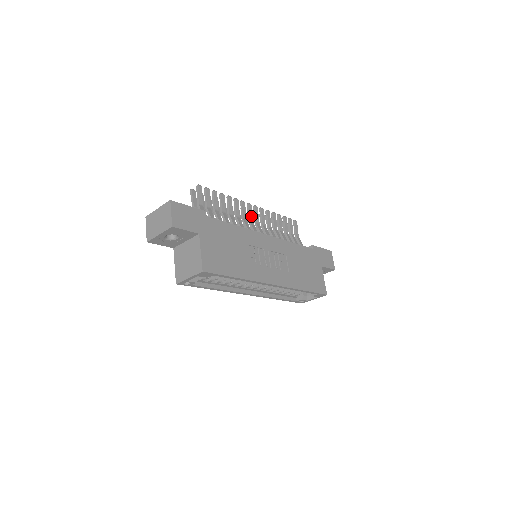
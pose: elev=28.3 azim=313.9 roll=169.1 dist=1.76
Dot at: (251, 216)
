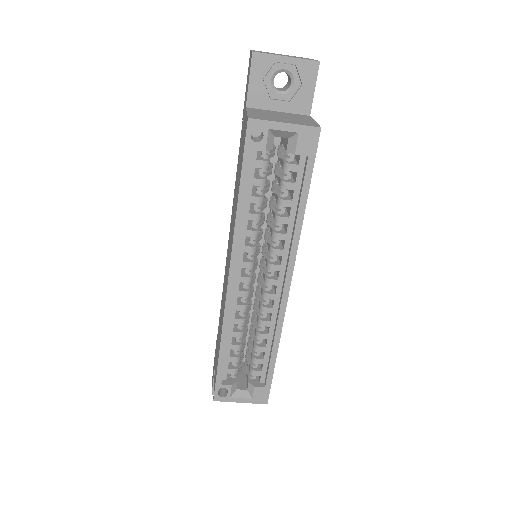
Dot at: occluded
